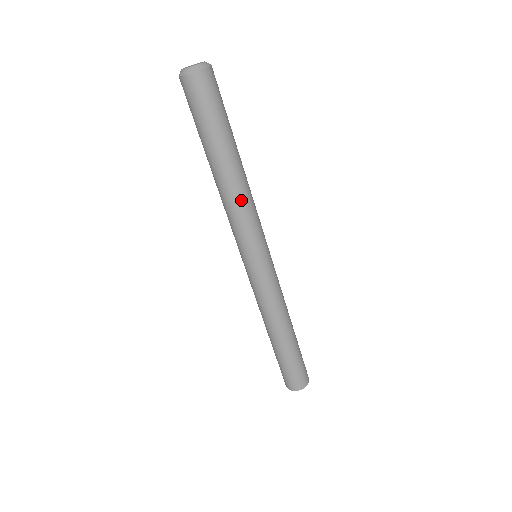
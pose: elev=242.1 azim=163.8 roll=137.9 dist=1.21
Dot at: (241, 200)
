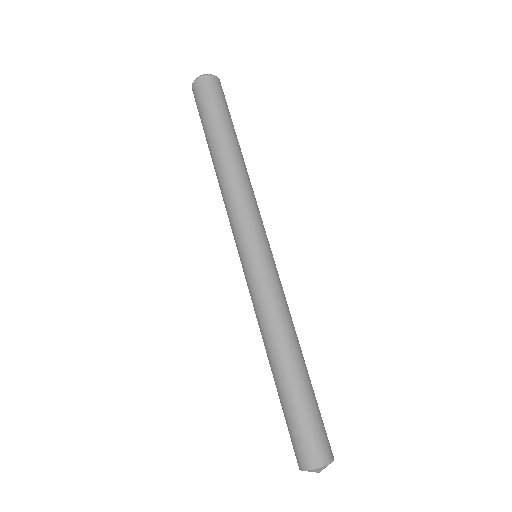
Dot at: (239, 182)
